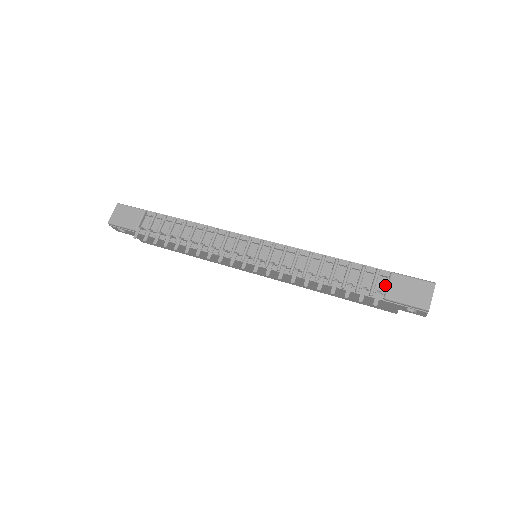
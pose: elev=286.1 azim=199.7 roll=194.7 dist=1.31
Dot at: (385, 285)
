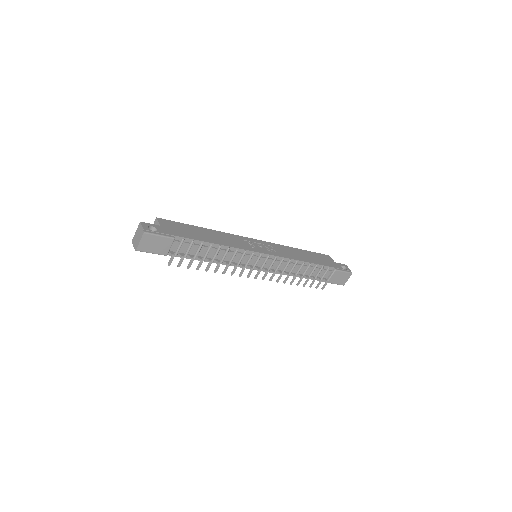
Dot at: (329, 275)
